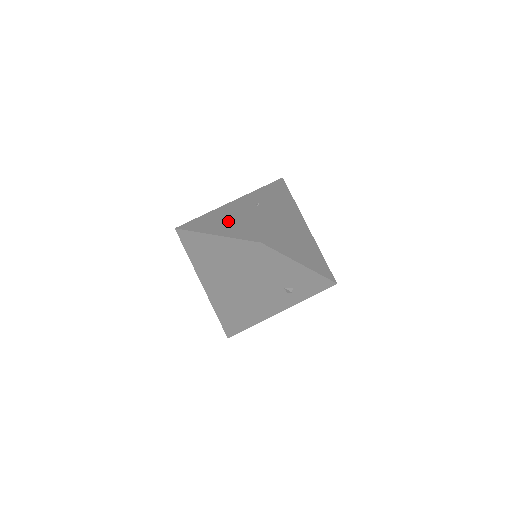
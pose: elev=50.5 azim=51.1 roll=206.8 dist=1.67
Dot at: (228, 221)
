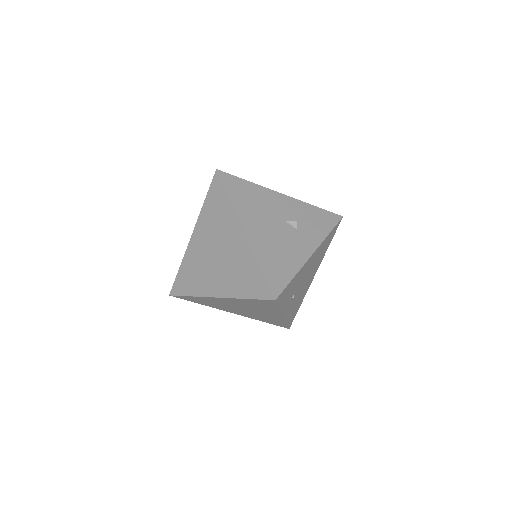
Dot at: occluded
